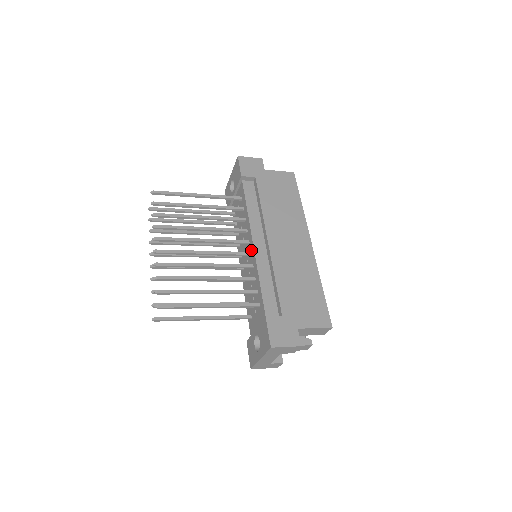
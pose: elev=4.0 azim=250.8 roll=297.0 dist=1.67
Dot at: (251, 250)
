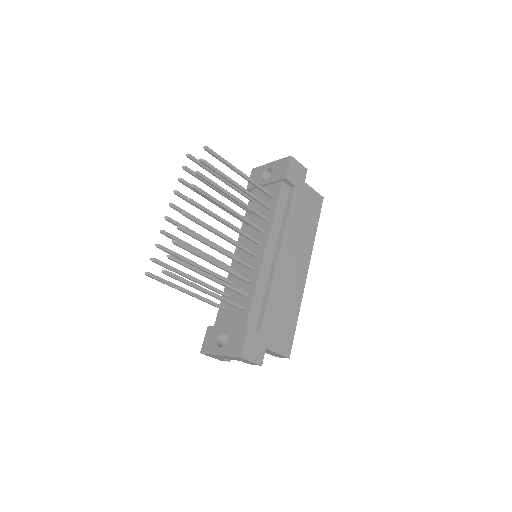
Dot at: (259, 253)
